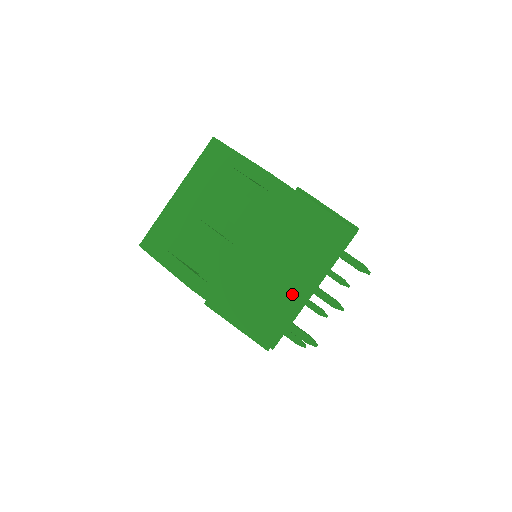
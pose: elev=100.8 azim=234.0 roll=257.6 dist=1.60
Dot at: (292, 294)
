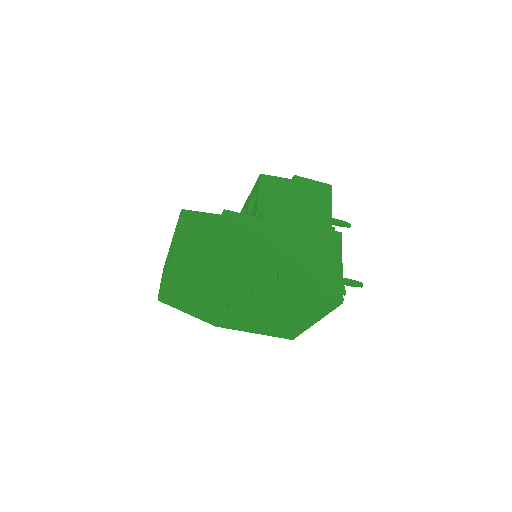
Dot at: (297, 325)
